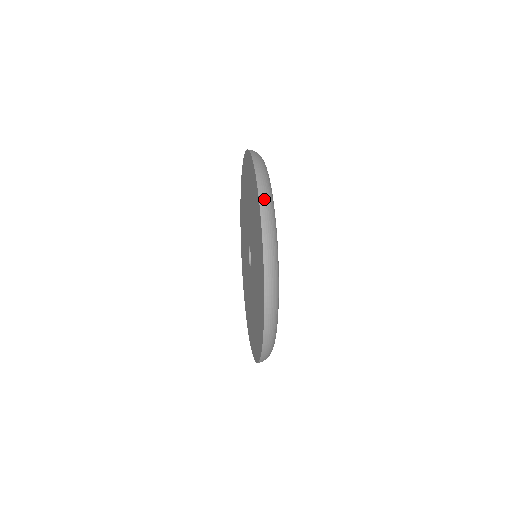
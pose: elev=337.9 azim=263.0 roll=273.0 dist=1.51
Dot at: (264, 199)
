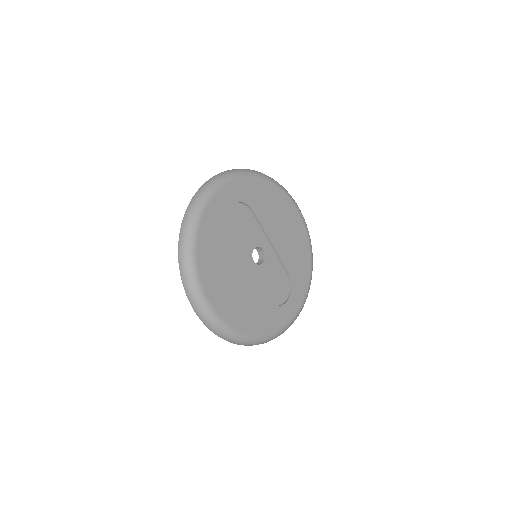
Dot at: (260, 172)
